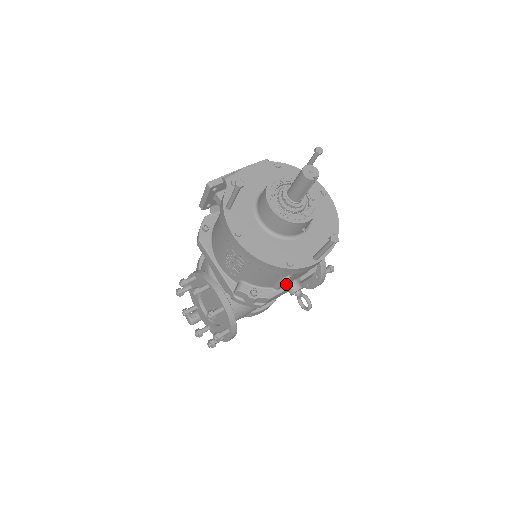
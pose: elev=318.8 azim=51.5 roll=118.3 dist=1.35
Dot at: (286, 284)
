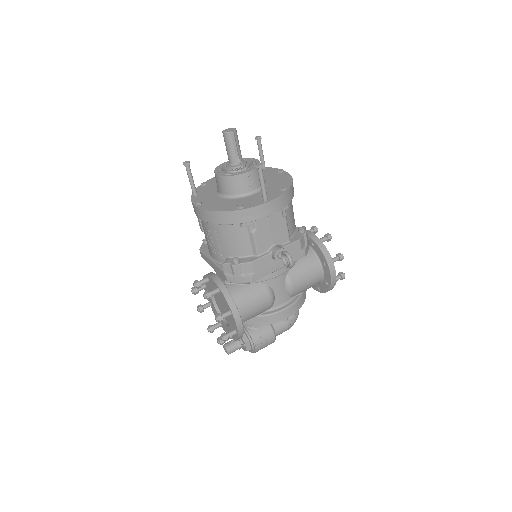
Dot at: (266, 249)
